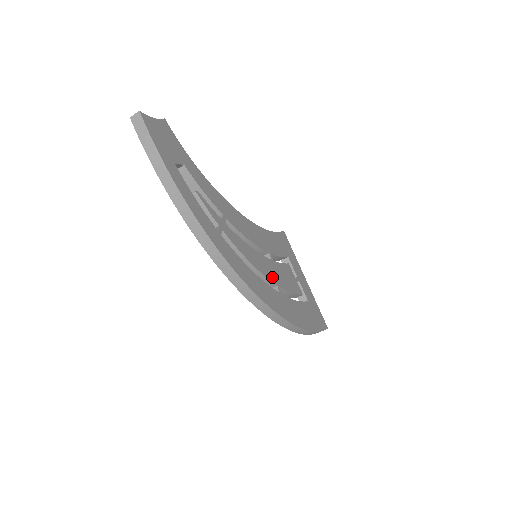
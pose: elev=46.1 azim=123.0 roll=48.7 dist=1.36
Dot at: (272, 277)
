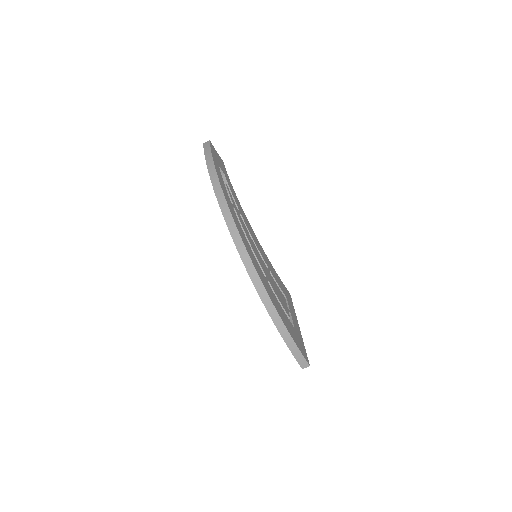
Dot at: (264, 269)
